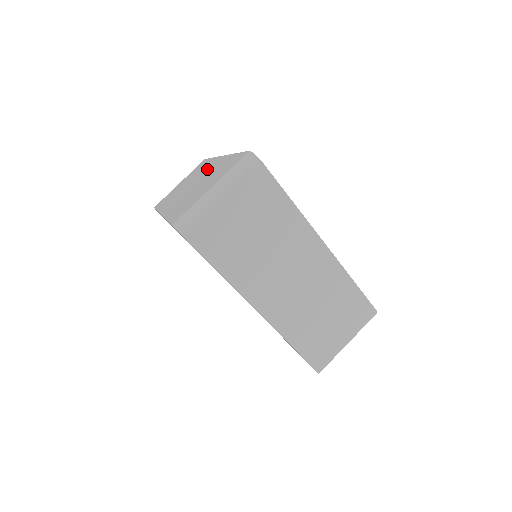
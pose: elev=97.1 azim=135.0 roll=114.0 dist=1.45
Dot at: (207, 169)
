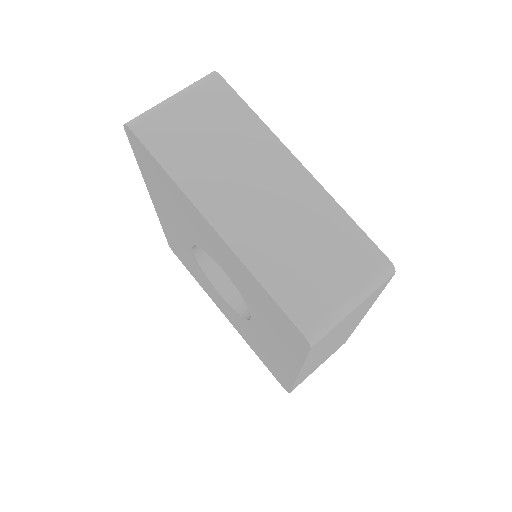
Dot at: occluded
